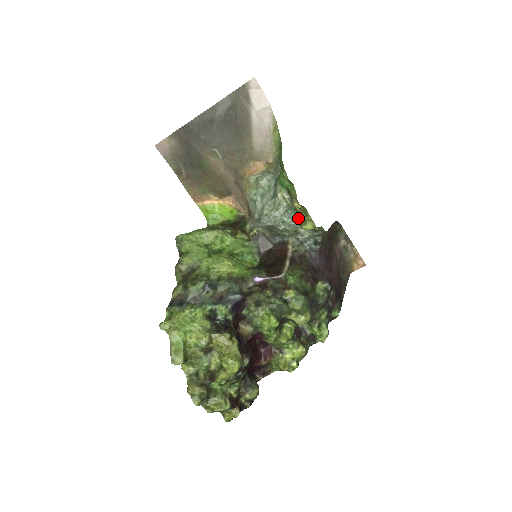
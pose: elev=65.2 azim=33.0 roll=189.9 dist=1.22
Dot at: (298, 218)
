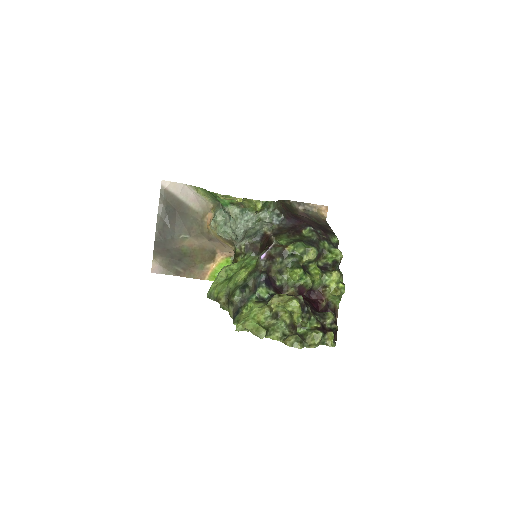
Dot at: (251, 209)
